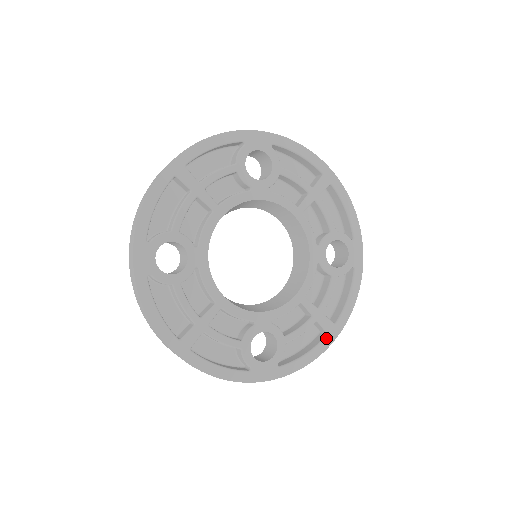
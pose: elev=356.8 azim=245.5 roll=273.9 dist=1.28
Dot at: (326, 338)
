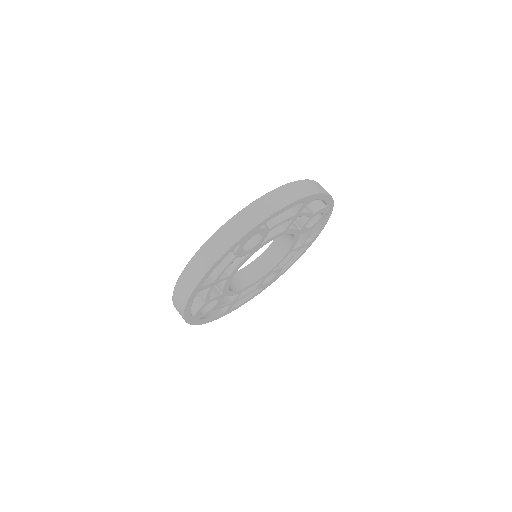
Dot at: (221, 315)
